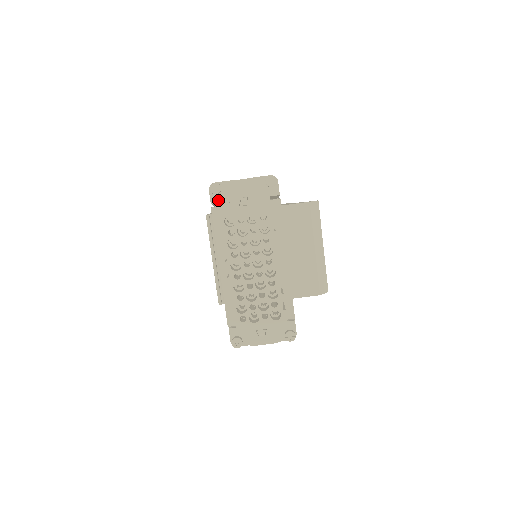
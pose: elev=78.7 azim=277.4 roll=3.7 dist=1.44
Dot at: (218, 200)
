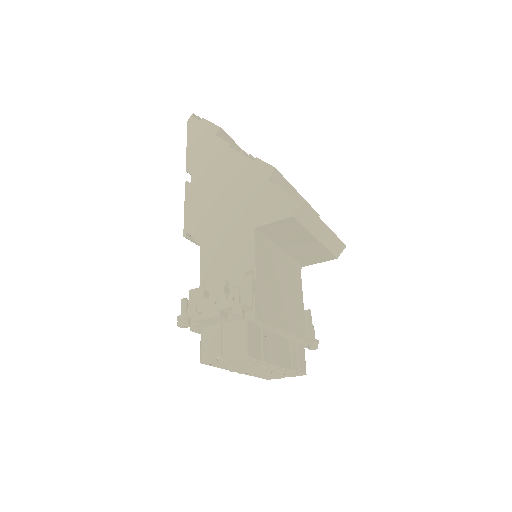
Dot at: (192, 322)
